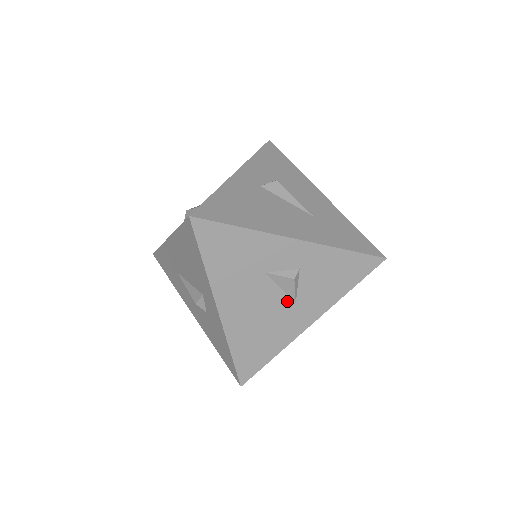
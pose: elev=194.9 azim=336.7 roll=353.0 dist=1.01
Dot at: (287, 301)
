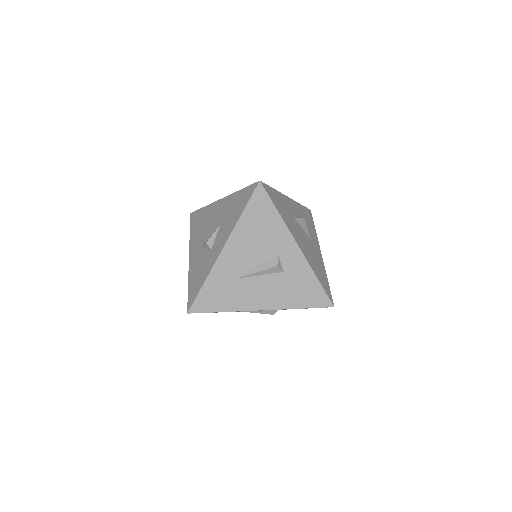
Dot at: (308, 238)
